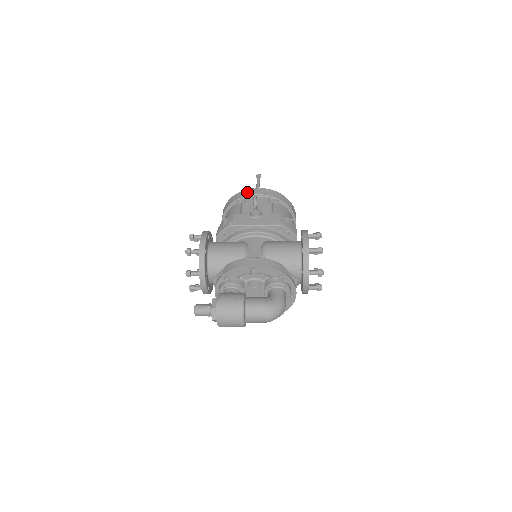
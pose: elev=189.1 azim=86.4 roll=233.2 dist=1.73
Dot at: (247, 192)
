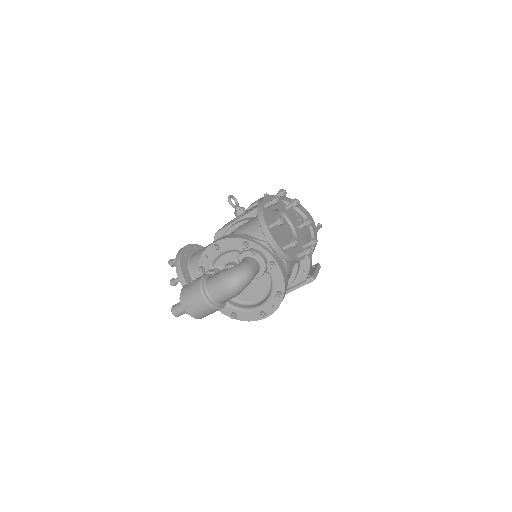
Dot at: occluded
